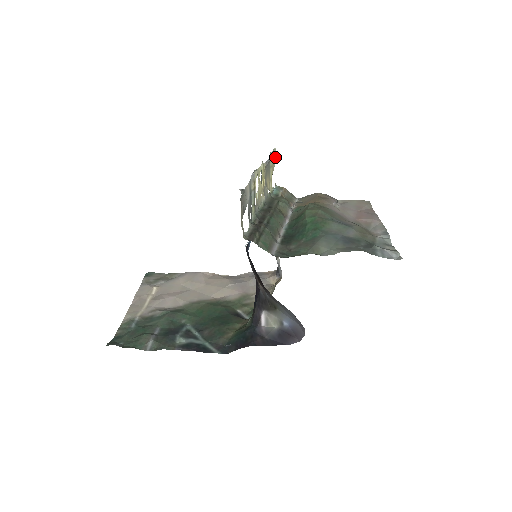
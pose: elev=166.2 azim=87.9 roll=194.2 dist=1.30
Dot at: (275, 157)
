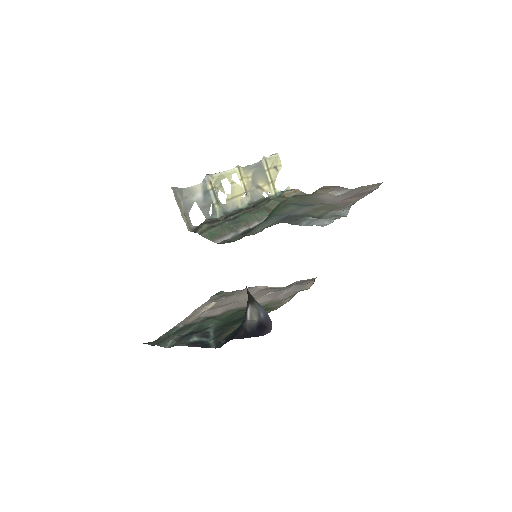
Dot at: (280, 162)
